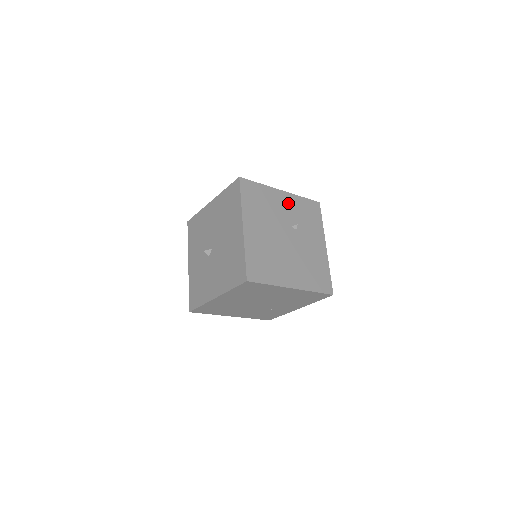
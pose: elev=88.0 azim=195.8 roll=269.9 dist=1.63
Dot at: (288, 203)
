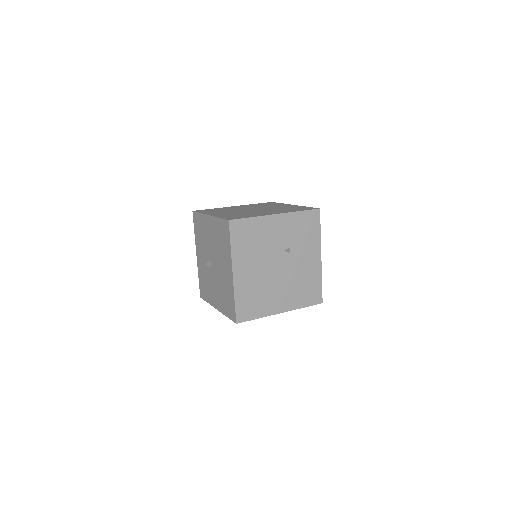
Dot at: (283, 226)
